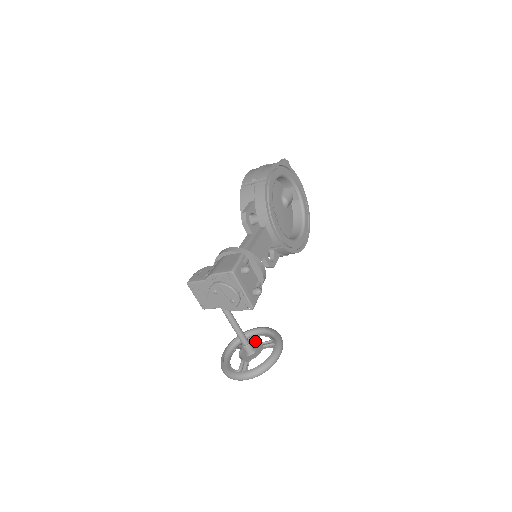
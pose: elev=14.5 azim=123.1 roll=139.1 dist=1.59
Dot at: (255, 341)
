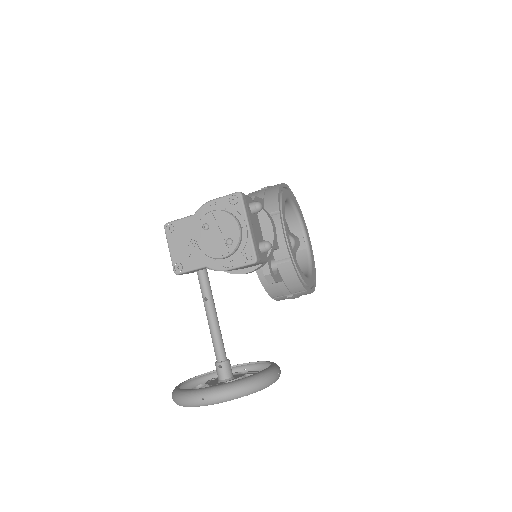
Dot at: occluded
